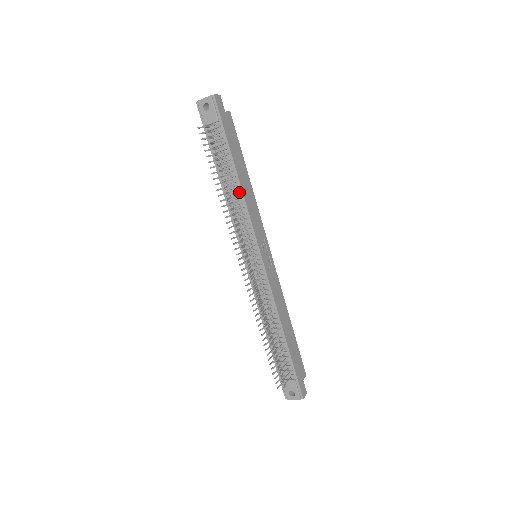
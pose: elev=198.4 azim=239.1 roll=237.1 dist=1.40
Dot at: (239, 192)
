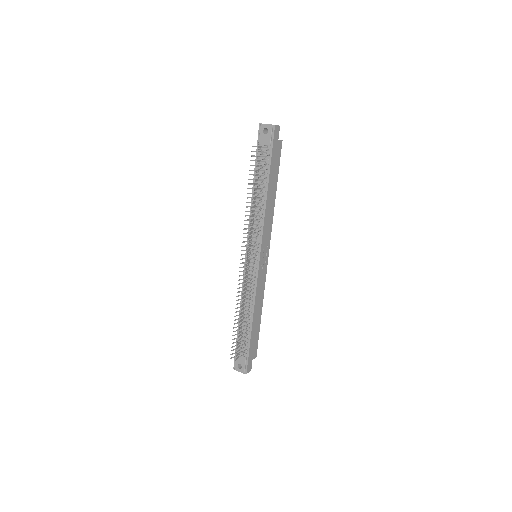
Dot at: (263, 205)
